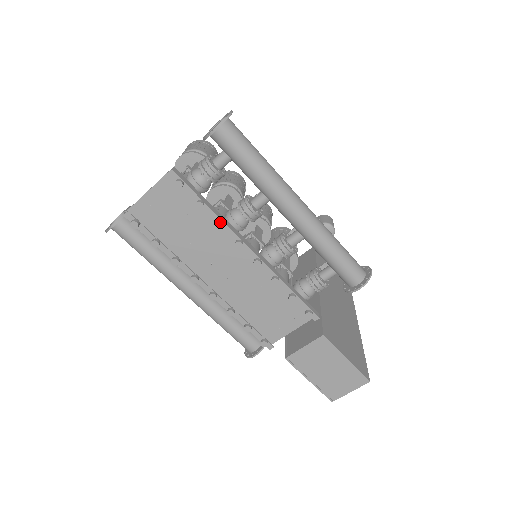
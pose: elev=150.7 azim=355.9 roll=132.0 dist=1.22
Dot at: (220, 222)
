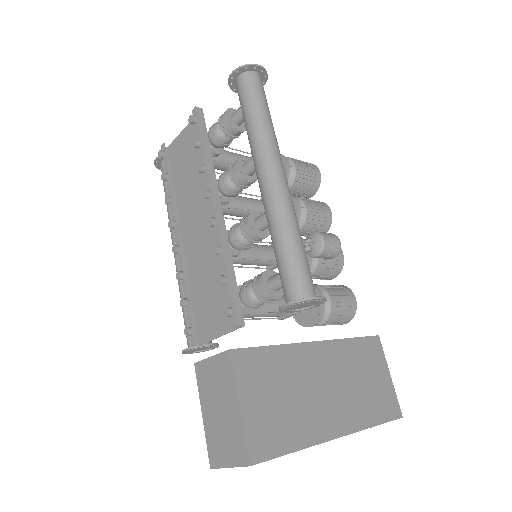
Dot at: (201, 164)
